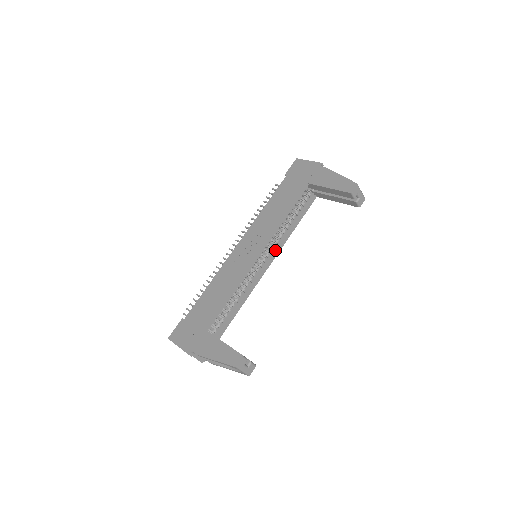
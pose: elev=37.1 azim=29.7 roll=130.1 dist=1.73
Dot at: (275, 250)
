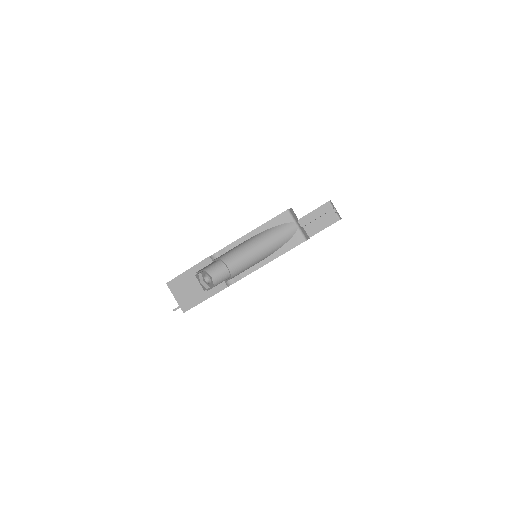
Dot at: occluded
